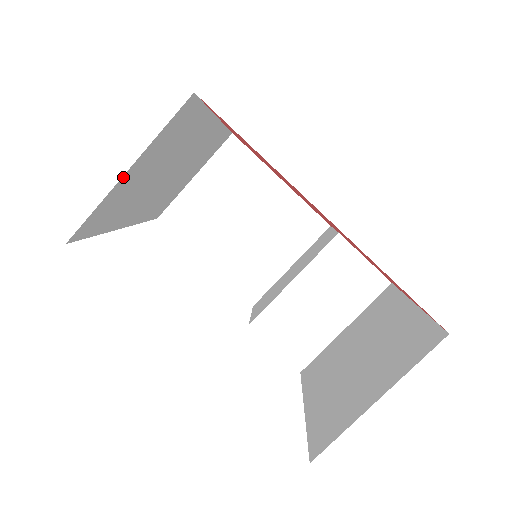
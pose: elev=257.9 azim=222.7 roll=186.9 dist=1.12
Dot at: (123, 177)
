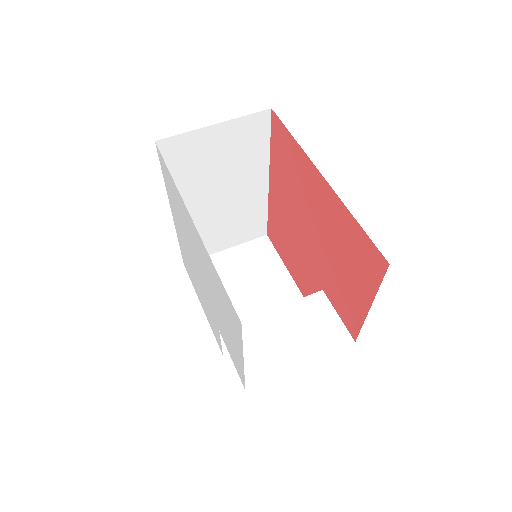
Dot at: (210, 127)
